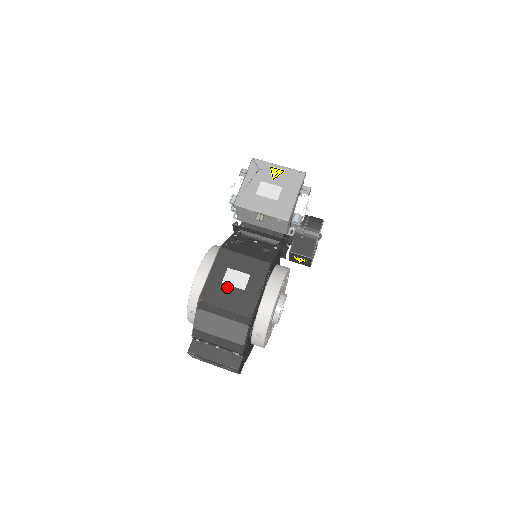
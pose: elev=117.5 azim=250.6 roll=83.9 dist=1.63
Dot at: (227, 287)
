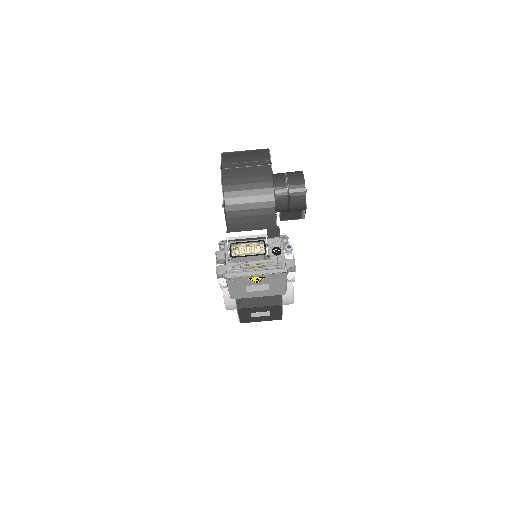
Dot at: (256, 317)
